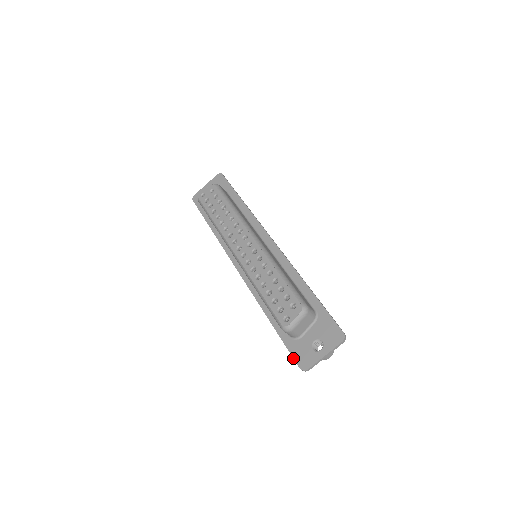
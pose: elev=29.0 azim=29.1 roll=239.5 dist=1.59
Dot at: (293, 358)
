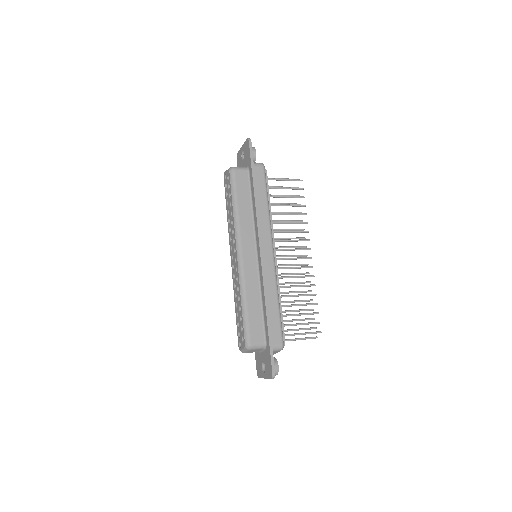
Dot at: occluded
